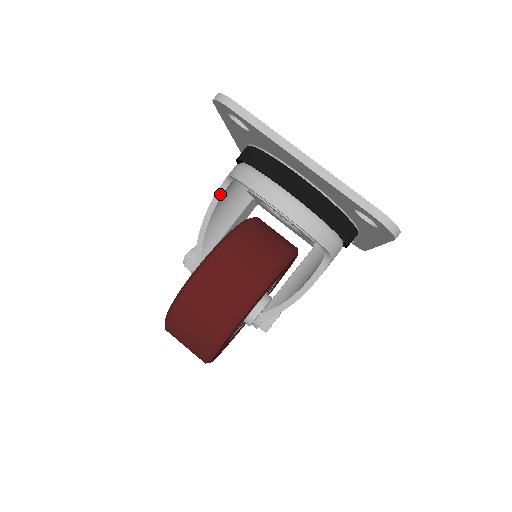
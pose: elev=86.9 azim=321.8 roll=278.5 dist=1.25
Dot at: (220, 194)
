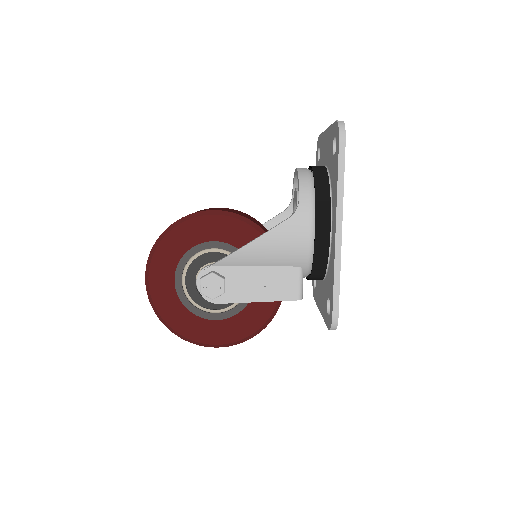
Dot at: (278, 215)
